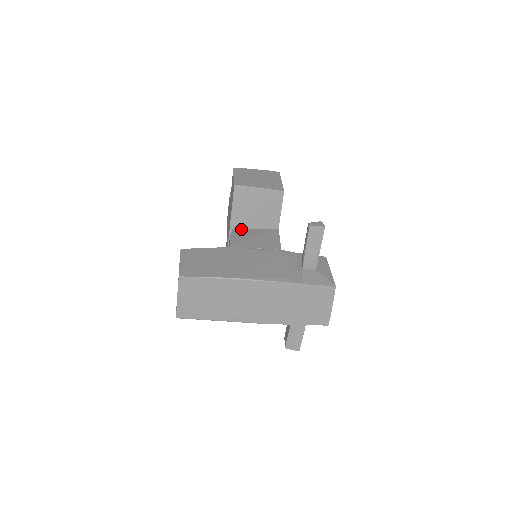
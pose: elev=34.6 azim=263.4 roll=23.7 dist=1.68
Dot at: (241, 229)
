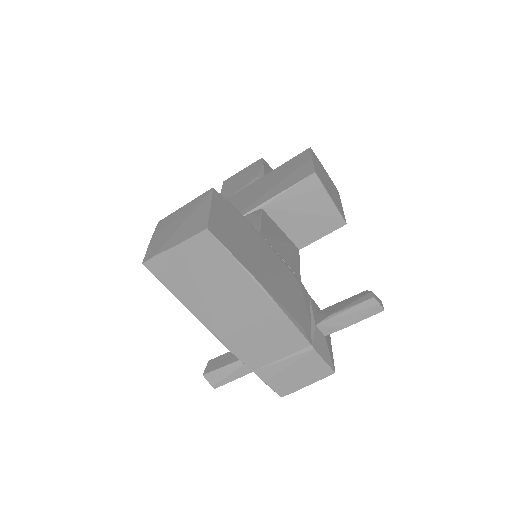
Dot at: (270, 217)
